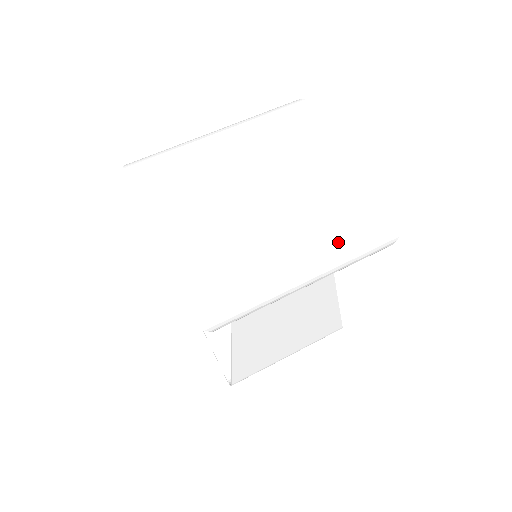
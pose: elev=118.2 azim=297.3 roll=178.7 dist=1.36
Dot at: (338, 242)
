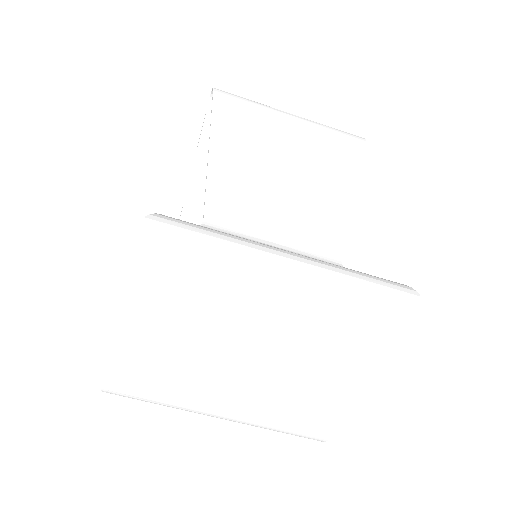
Dot at: (264, 423)
